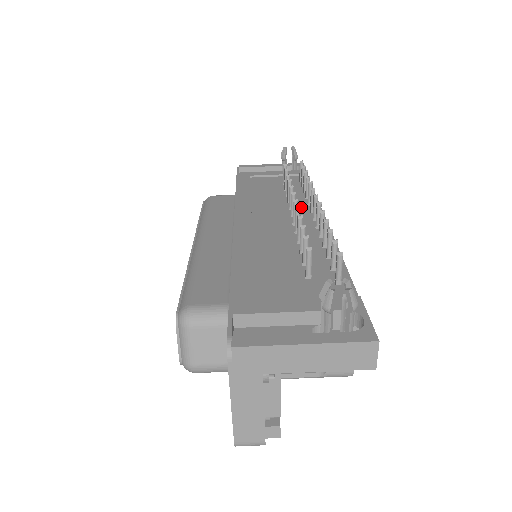
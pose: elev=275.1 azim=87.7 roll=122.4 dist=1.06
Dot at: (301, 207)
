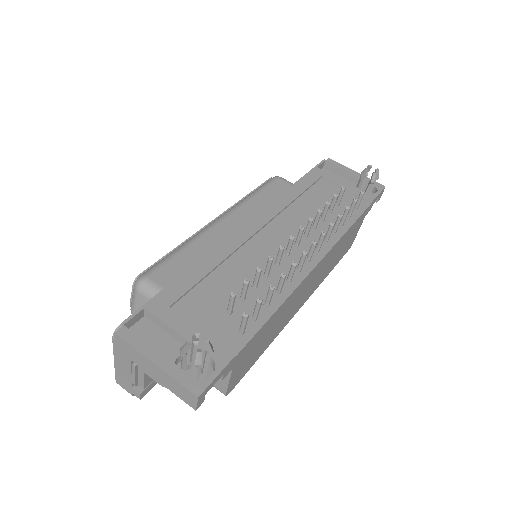
Dot at: (316, 238)
